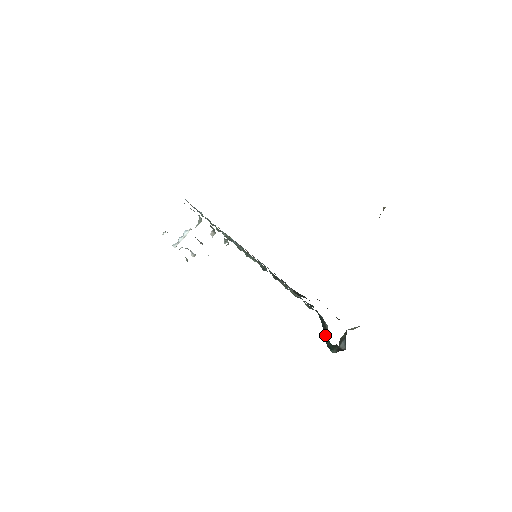
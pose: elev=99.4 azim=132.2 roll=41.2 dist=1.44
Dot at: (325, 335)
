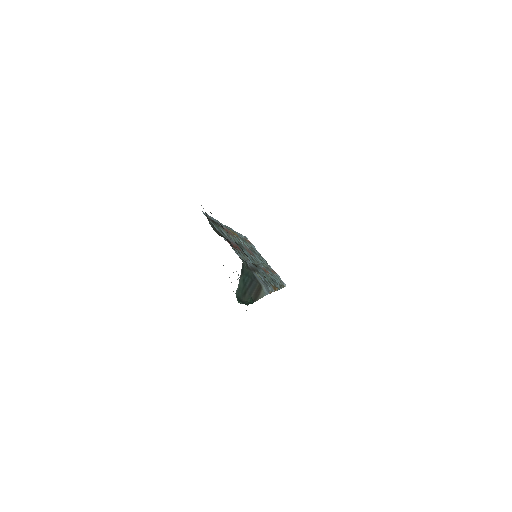
Dot at: (249, 294)
